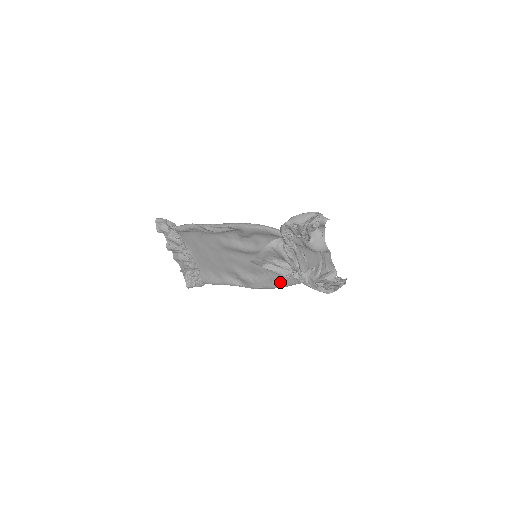
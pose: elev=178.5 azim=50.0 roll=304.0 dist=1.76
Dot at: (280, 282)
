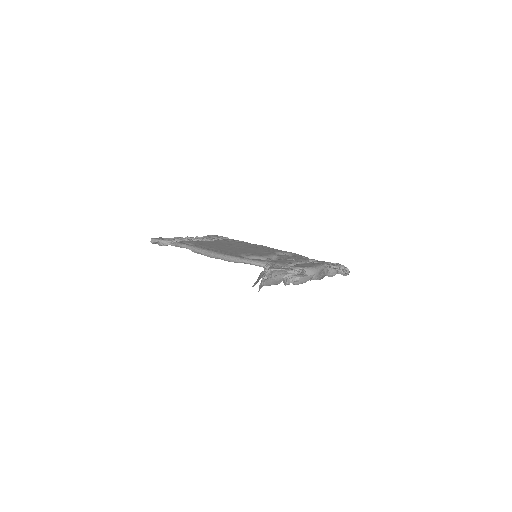
Dot at: occluded
